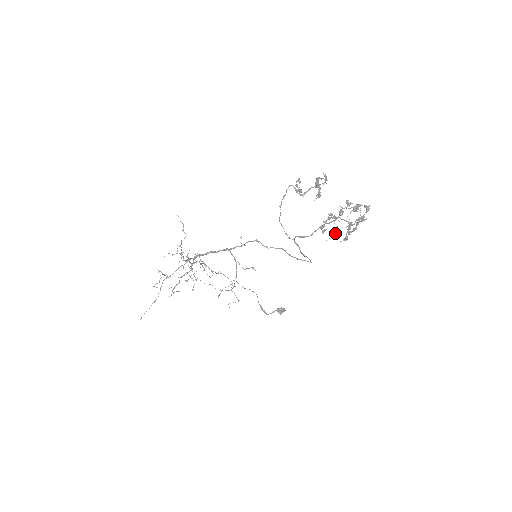
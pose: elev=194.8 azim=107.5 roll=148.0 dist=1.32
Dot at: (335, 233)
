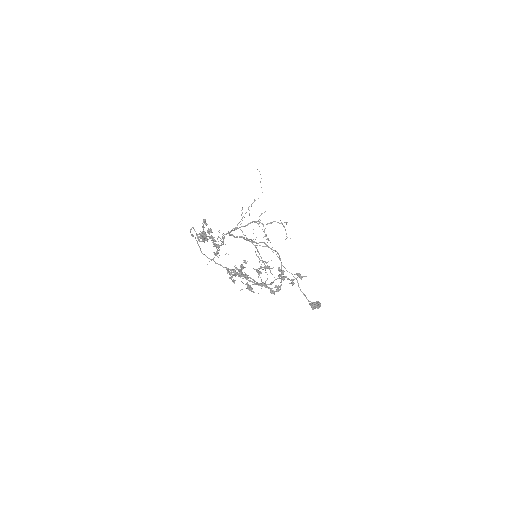
Dot at: (248, 286)
